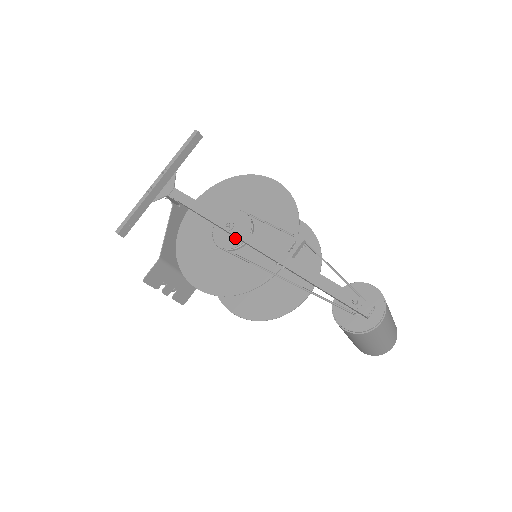
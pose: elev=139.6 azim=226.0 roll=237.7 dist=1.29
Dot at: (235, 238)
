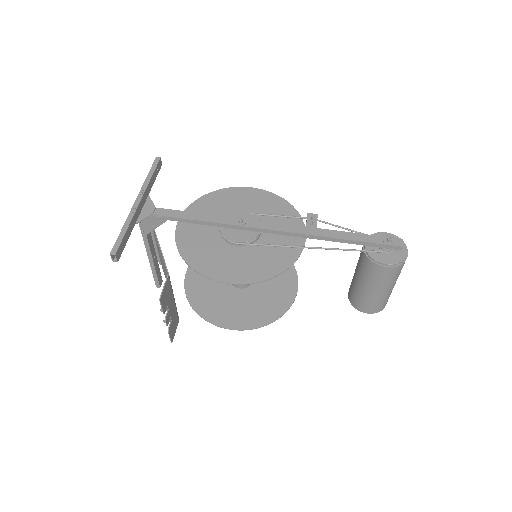
Dot at: (249, 232)
